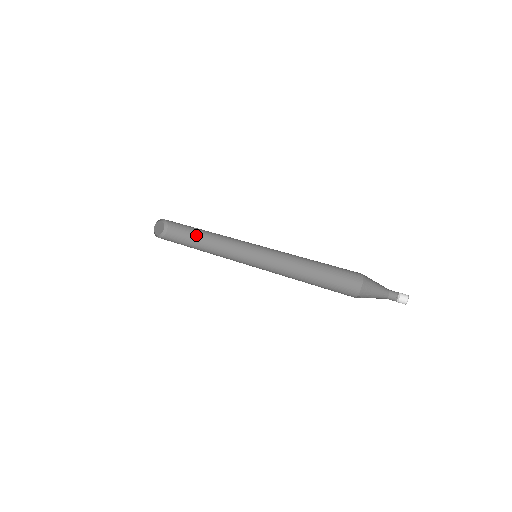
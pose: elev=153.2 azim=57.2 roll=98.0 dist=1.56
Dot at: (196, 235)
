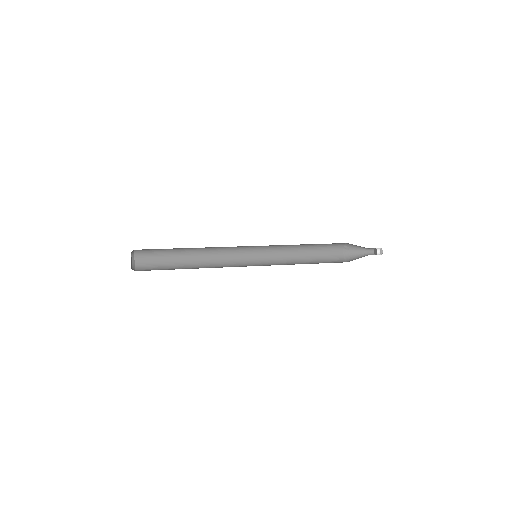
Dot at: (176, 267)
